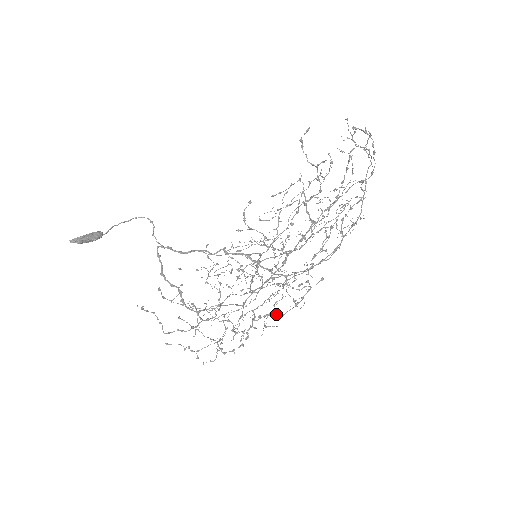
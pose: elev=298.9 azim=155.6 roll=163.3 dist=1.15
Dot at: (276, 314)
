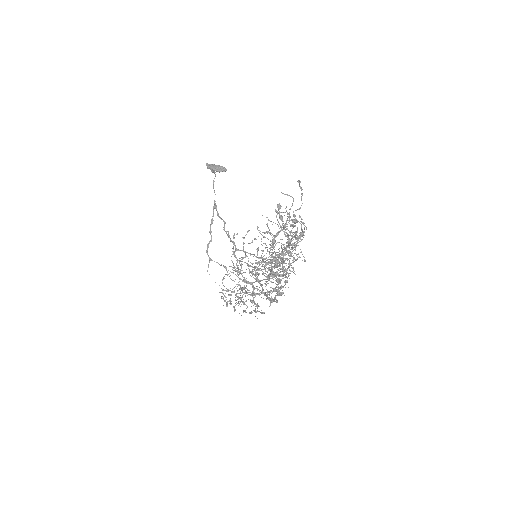
Dot at: (247, 307)
